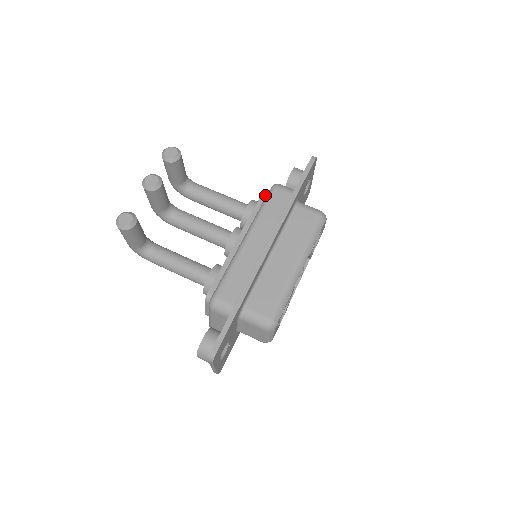
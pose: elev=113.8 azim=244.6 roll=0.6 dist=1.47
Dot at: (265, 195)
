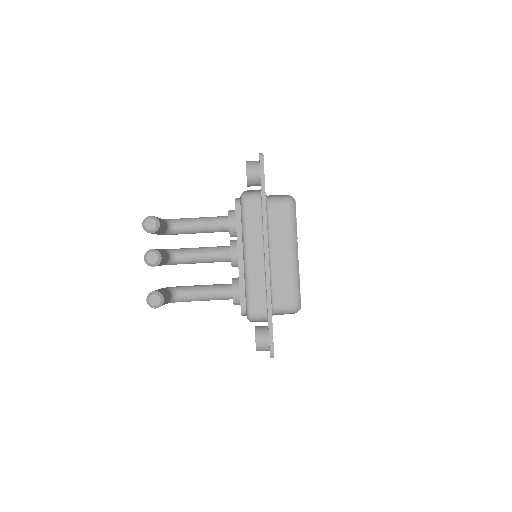
Dot at: (238, 207)
